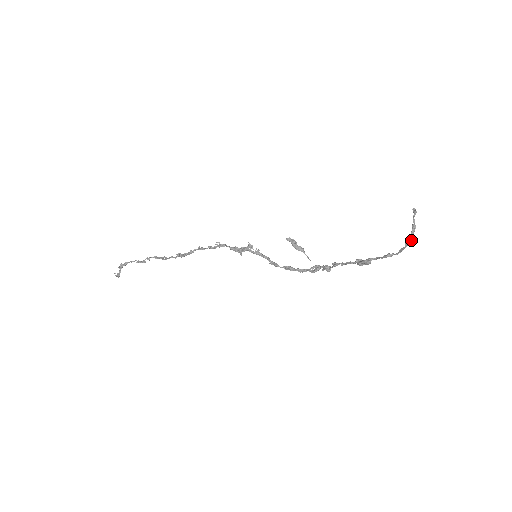
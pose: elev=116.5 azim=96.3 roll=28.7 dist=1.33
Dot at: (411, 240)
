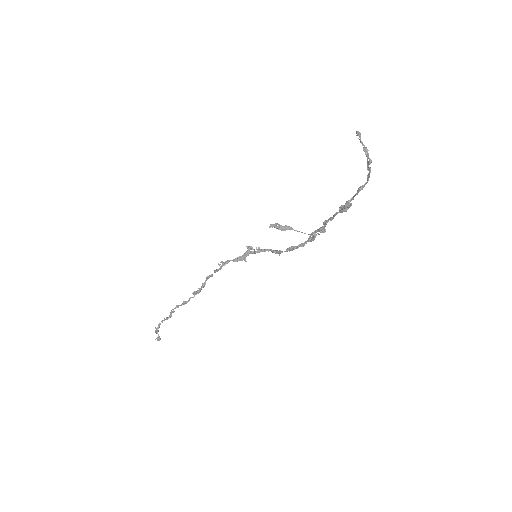
Dot at: (369, 164)
